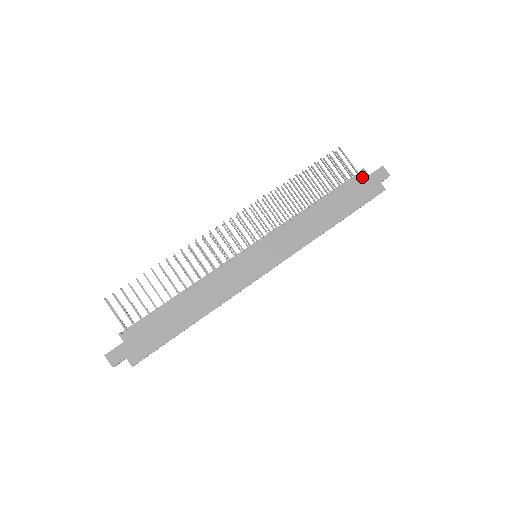
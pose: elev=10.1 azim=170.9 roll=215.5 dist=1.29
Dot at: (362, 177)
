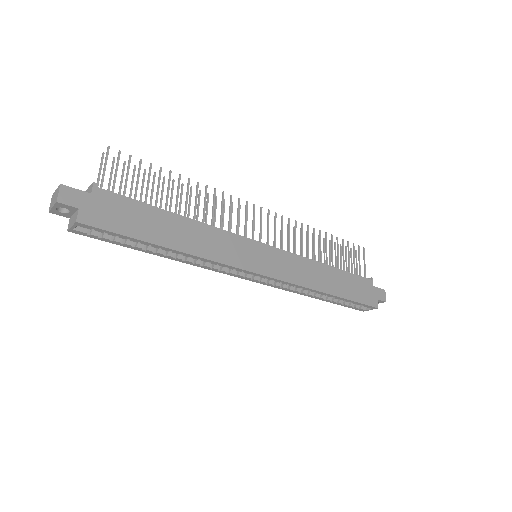
Dot at: (368, 282)
